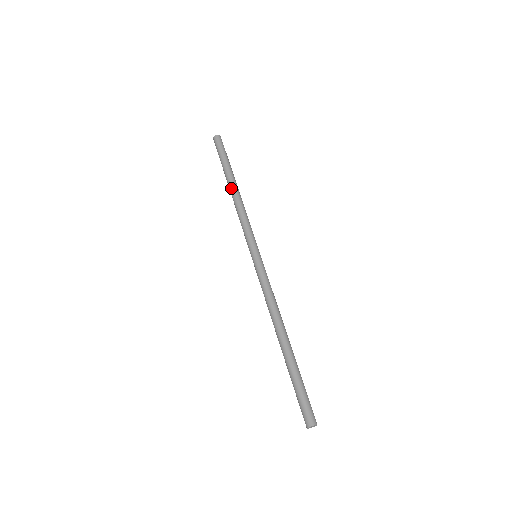
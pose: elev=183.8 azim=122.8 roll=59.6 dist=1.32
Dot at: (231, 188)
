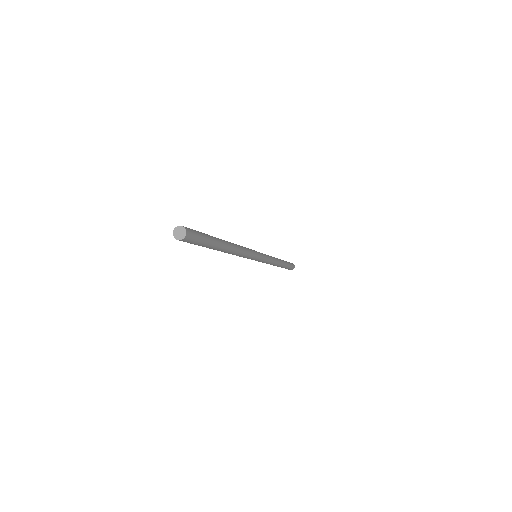
Dot at: occluded
